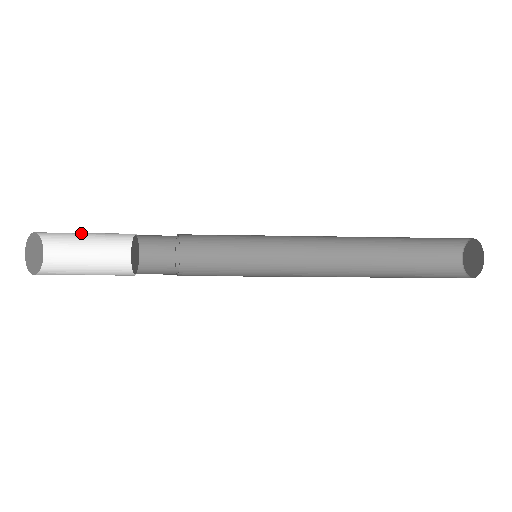
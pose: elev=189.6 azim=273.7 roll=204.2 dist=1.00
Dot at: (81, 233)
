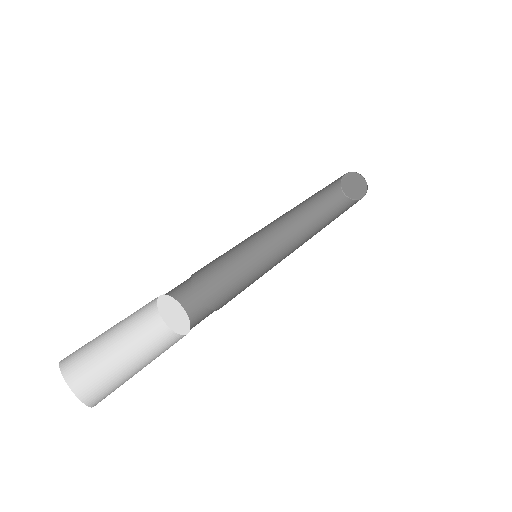
Dot at: occluded
